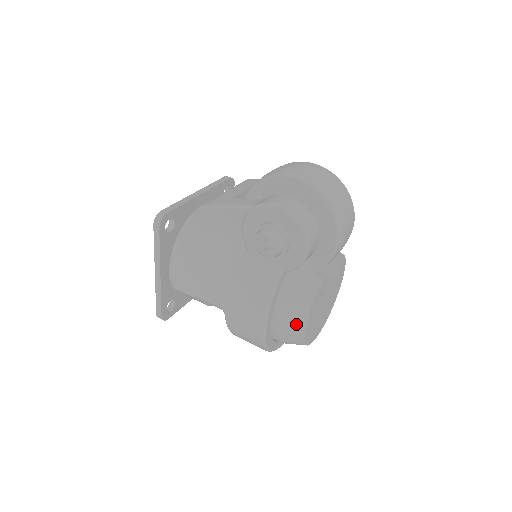
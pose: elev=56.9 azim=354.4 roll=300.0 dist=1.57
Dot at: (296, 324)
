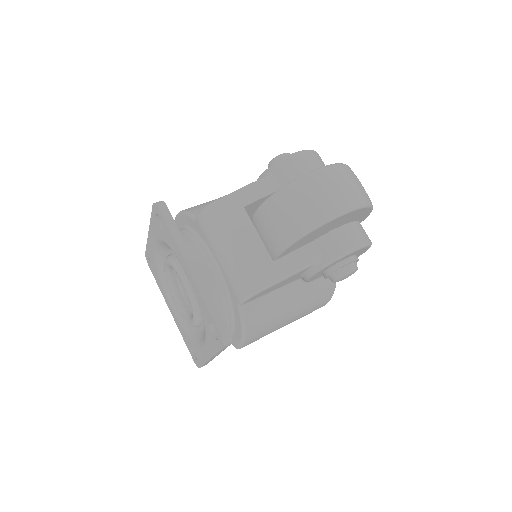
Dot at: occluded
